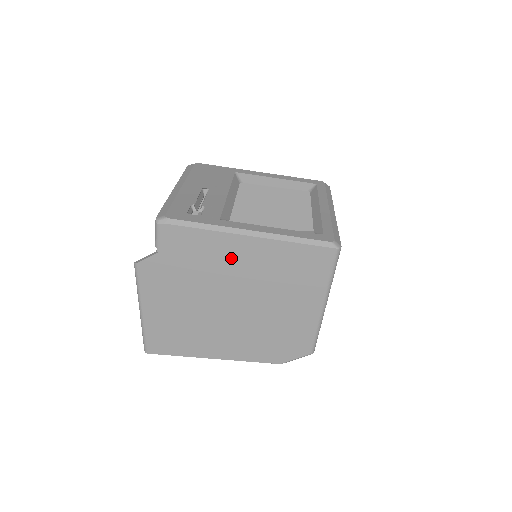
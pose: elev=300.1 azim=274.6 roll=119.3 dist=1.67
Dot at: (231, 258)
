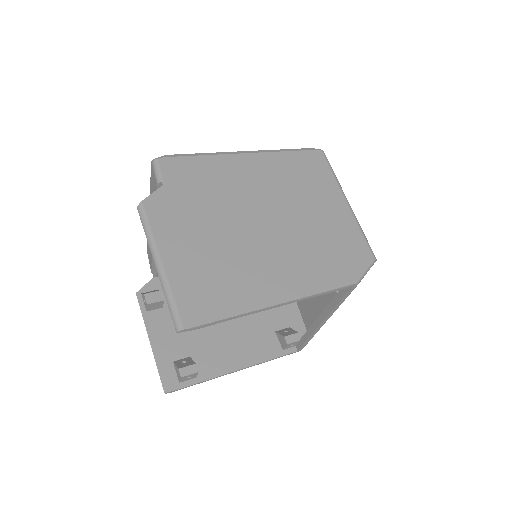
Dot at: (239, 175)
